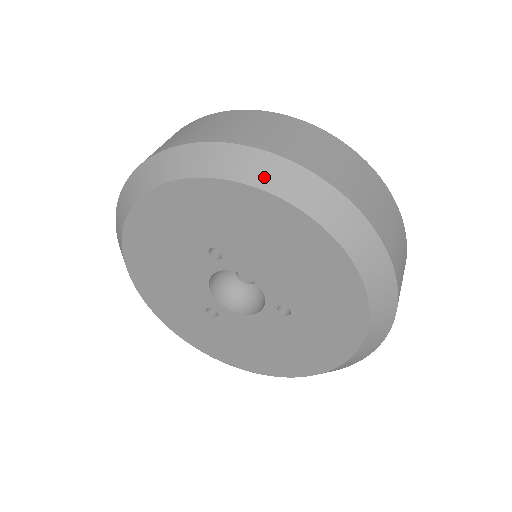
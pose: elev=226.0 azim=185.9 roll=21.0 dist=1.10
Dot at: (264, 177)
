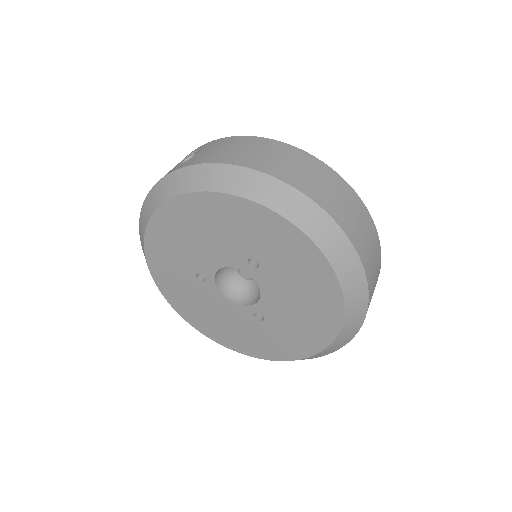
Dot at: (343, 266)
